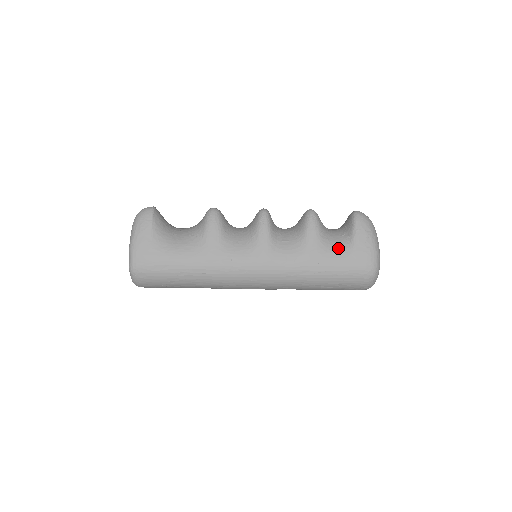
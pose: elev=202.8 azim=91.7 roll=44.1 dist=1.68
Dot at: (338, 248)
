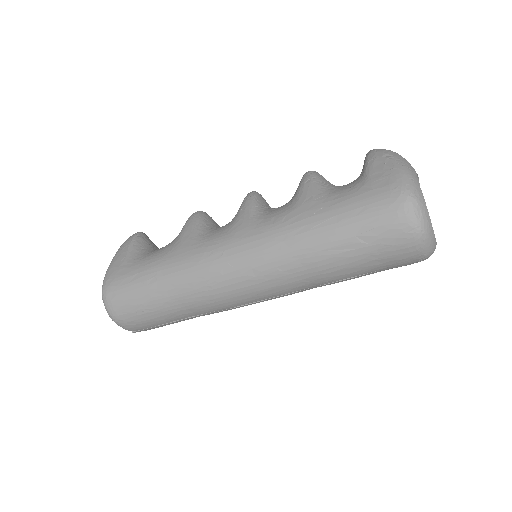
Dot at: (345, 188)
